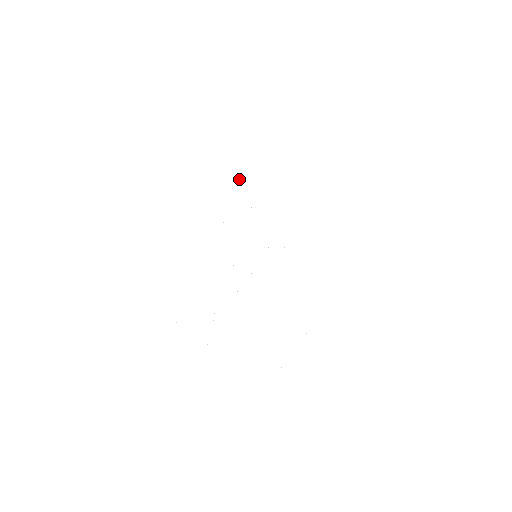
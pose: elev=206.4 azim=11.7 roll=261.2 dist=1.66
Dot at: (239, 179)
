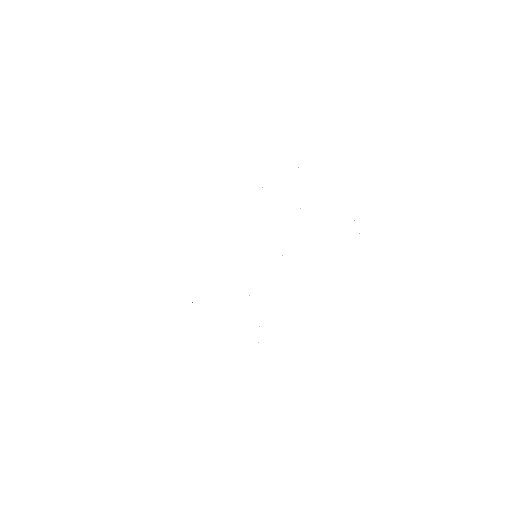
Dot at: occluded
